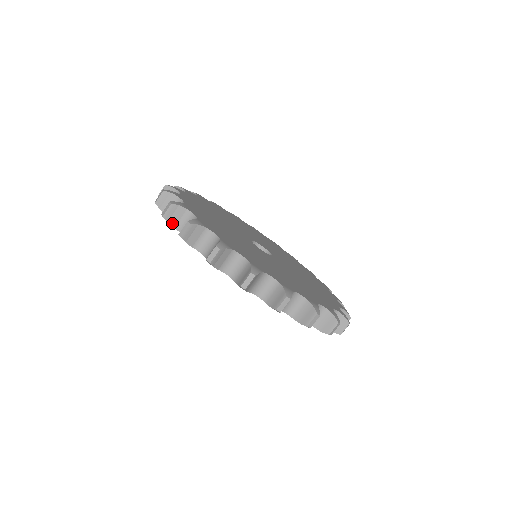
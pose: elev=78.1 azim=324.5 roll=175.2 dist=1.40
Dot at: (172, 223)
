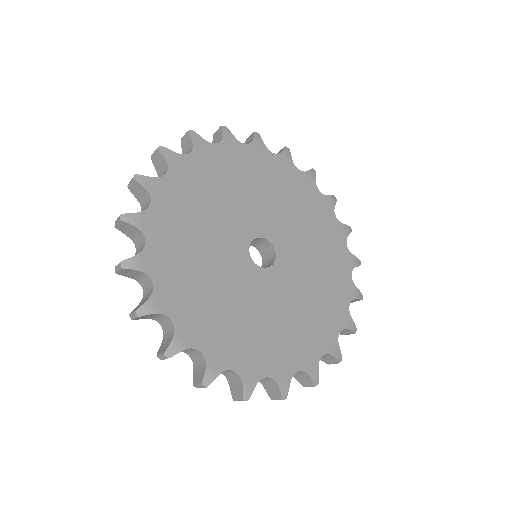
Dot at: (136, 196)
